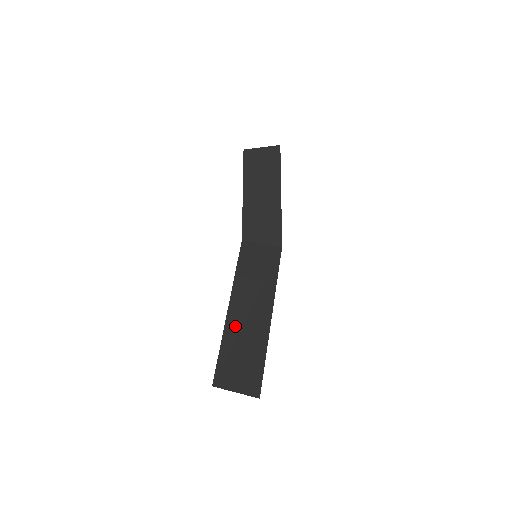
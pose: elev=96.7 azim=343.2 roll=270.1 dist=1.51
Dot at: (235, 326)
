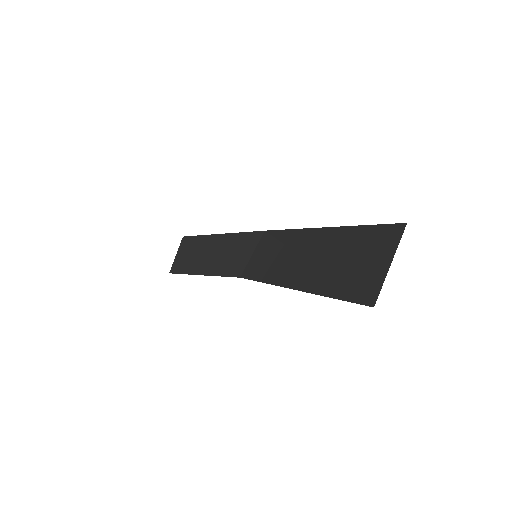
Dot at: (314, 278)
